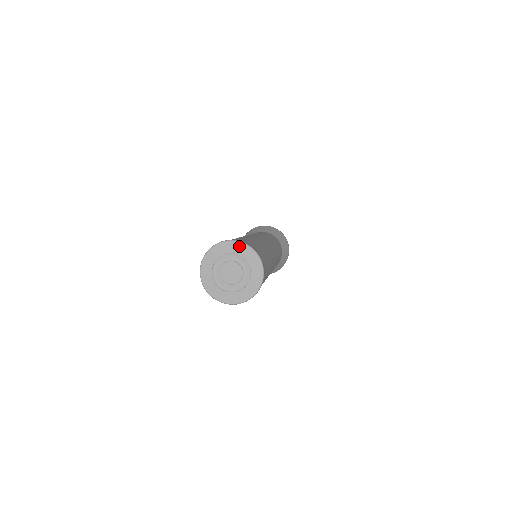
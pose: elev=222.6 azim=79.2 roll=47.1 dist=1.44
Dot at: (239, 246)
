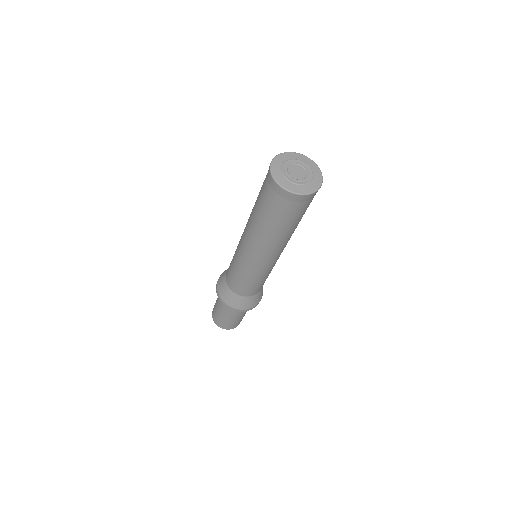
Dot at: (308, 159)
